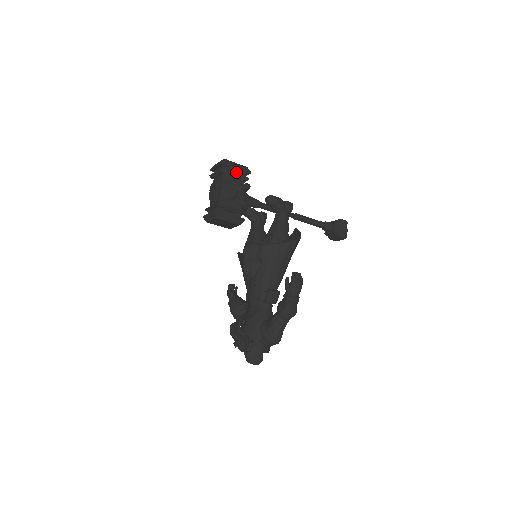
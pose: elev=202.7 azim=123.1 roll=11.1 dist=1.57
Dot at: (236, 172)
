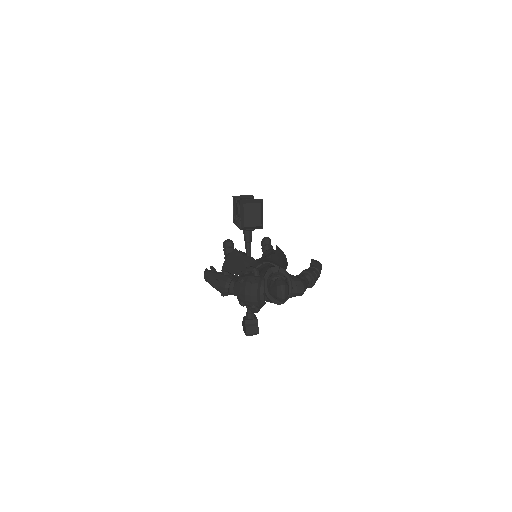
Dot at: occluded
